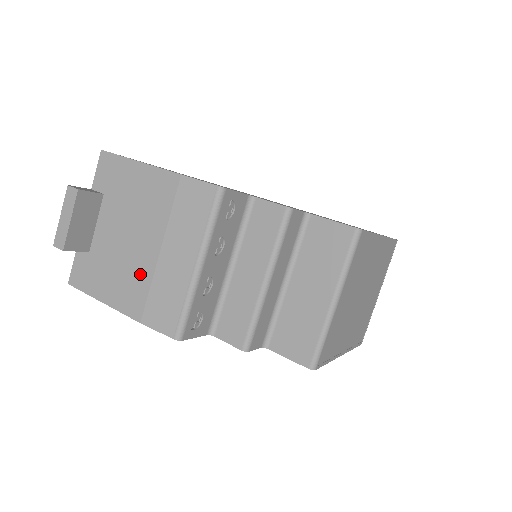
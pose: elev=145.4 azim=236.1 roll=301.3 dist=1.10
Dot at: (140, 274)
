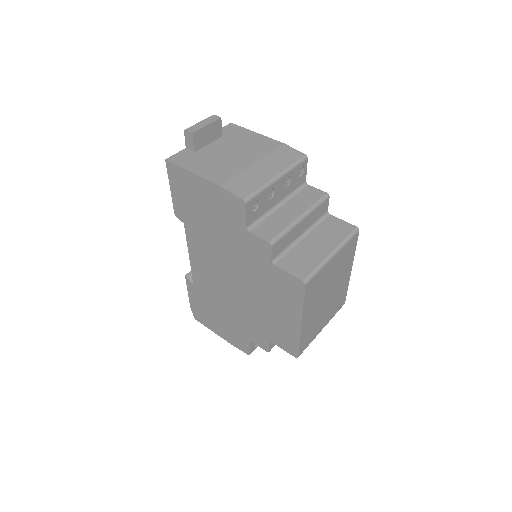
Dot at: (233, 168)
